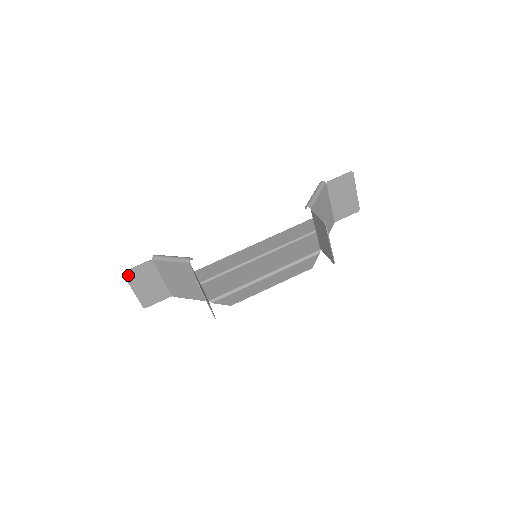
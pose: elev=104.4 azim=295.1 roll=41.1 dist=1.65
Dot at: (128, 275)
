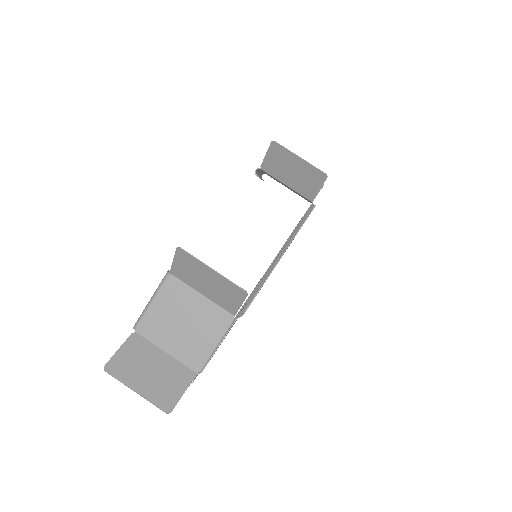
Dot at: (113, 369)
